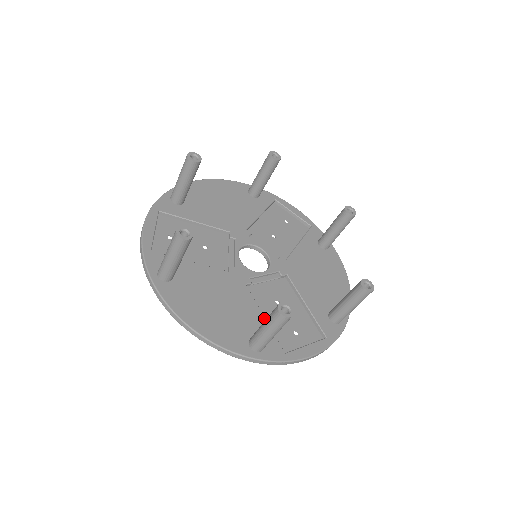
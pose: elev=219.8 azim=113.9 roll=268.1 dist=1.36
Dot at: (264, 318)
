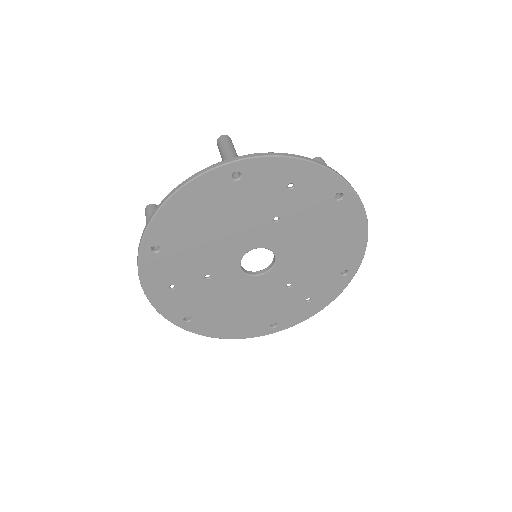
Dot at: occluded
